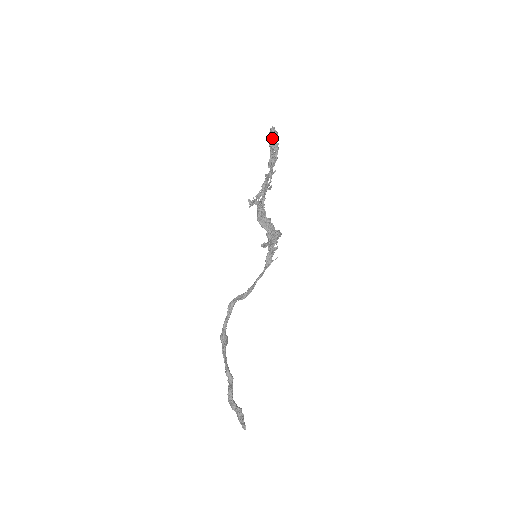
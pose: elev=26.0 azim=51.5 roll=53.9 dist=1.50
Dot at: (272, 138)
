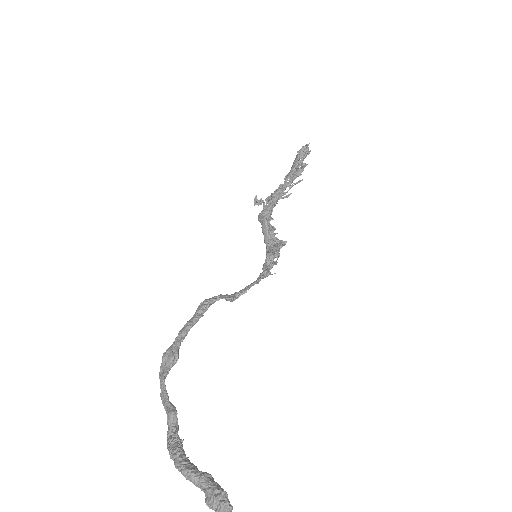
Dot at: (303, 154)
